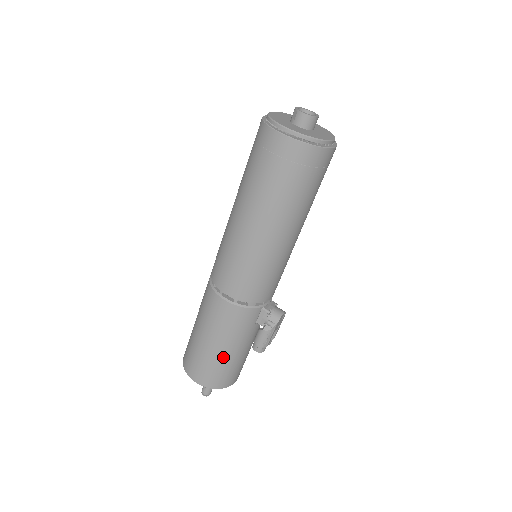
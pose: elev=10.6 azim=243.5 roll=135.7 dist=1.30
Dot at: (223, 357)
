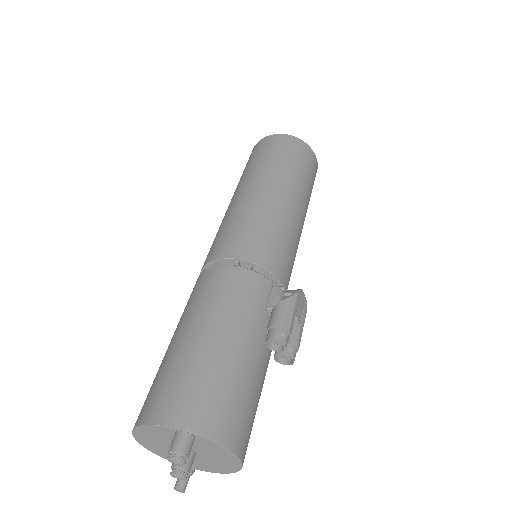
Dot at: (217, 353)
